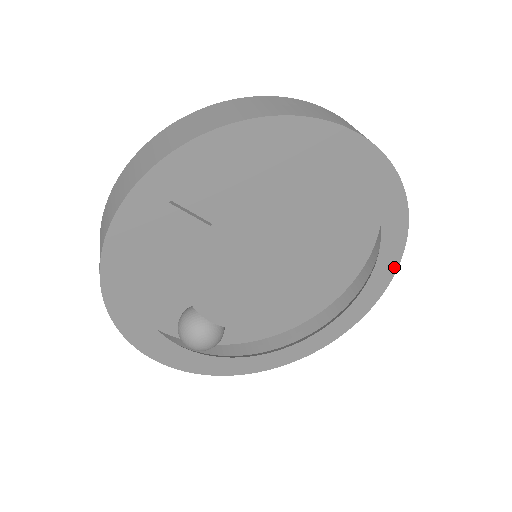
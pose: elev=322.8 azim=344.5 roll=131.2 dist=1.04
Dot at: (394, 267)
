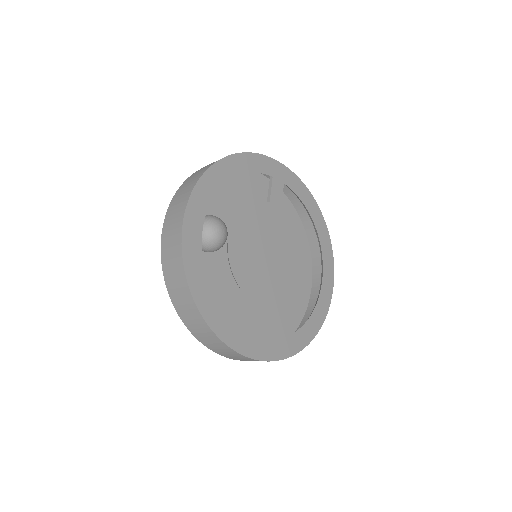
Dot at: (296, 350)
